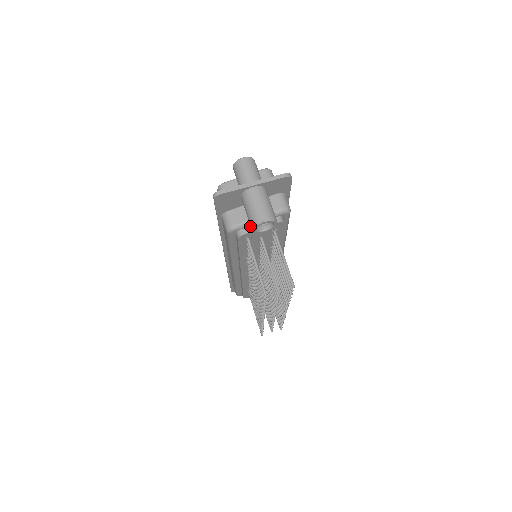
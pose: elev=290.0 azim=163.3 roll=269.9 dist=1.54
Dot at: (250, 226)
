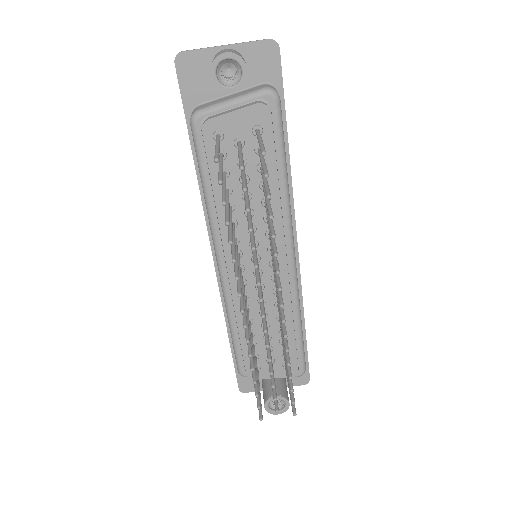
Dot at: (221, 113)
